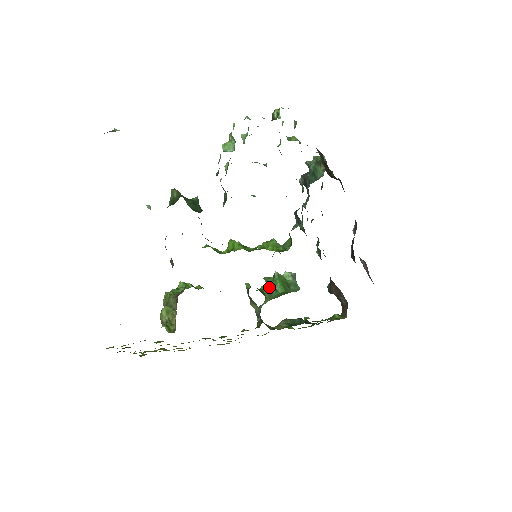
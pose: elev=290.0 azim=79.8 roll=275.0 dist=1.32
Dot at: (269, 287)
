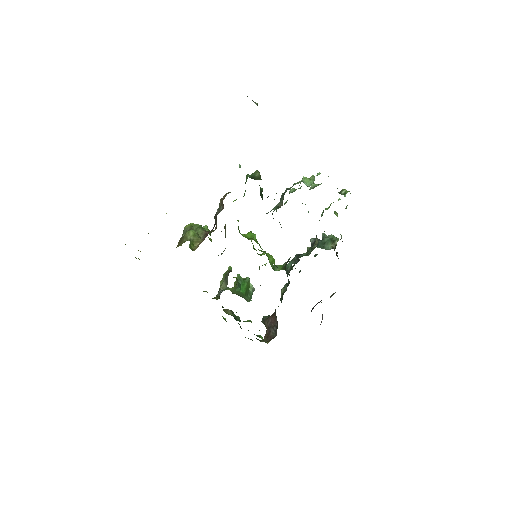
Dot at: (238, 282)
